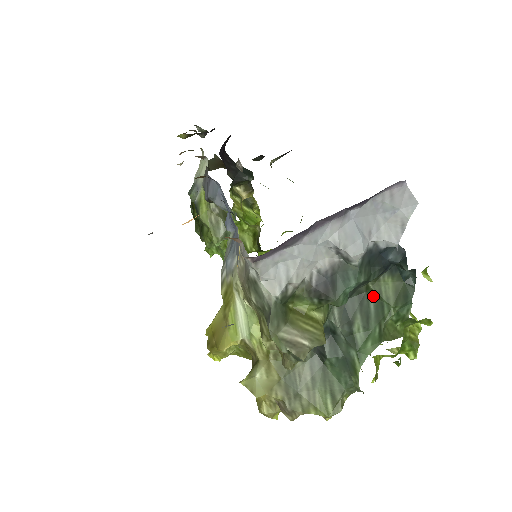
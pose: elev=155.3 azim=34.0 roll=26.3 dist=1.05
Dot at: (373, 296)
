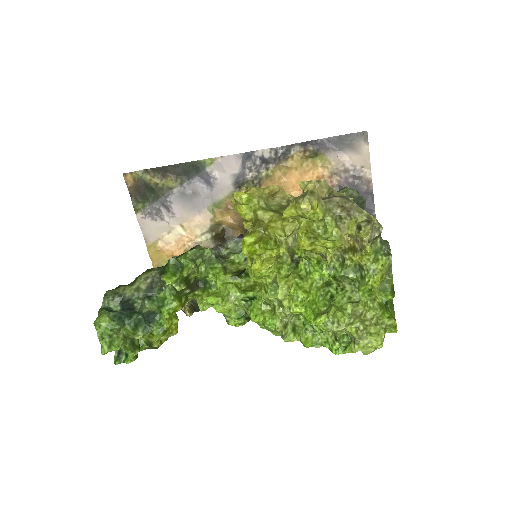
Dot at: occluded
